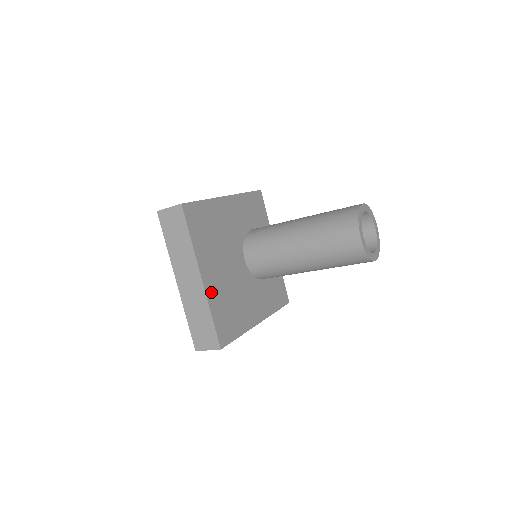
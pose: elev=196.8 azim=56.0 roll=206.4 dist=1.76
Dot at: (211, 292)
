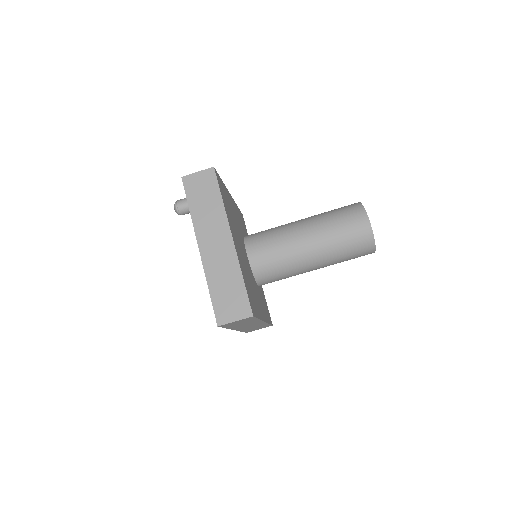
Dot at: (239, 258)
